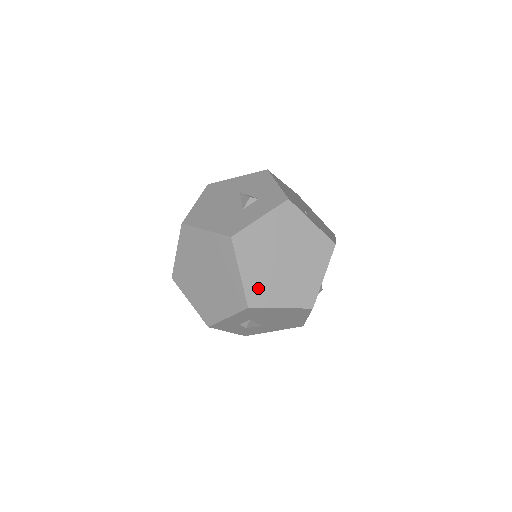
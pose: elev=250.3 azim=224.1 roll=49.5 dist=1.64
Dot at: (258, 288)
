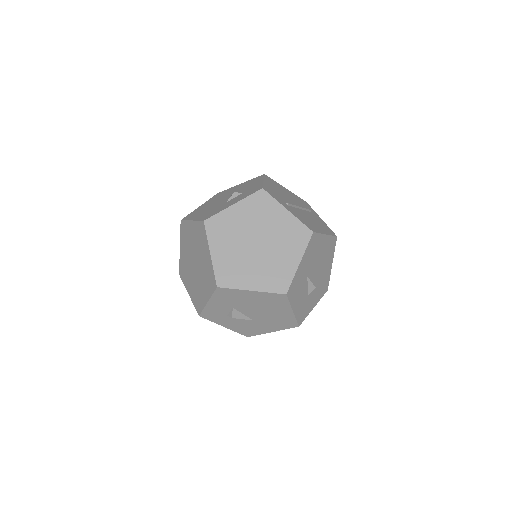
Dot at: (228, 269)
